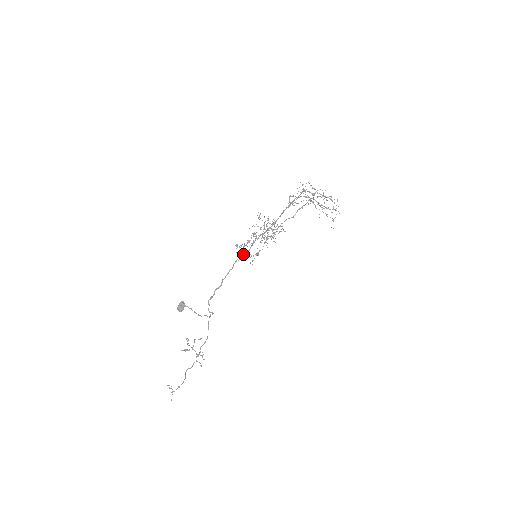
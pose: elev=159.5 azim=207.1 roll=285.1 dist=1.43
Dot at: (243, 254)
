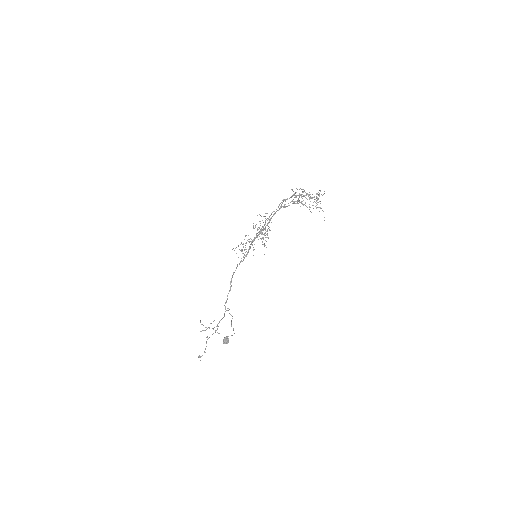
Dot at: occluded
